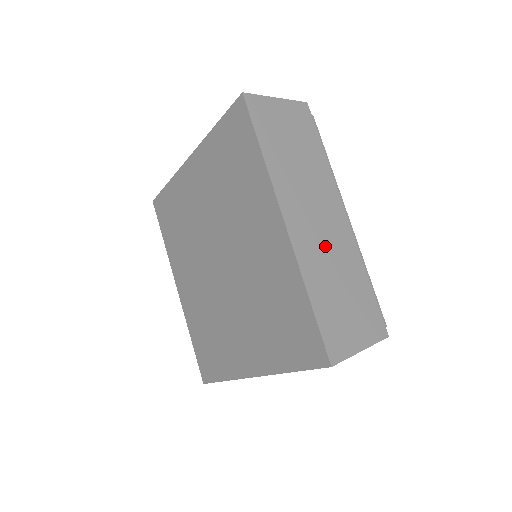
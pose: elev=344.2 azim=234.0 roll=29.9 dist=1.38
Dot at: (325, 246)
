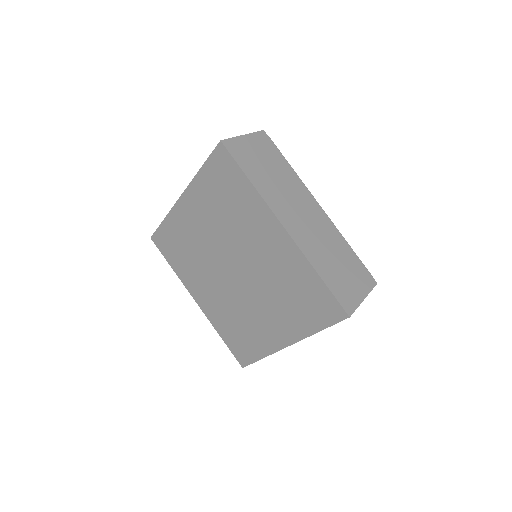
Dot at: (315, 234)
